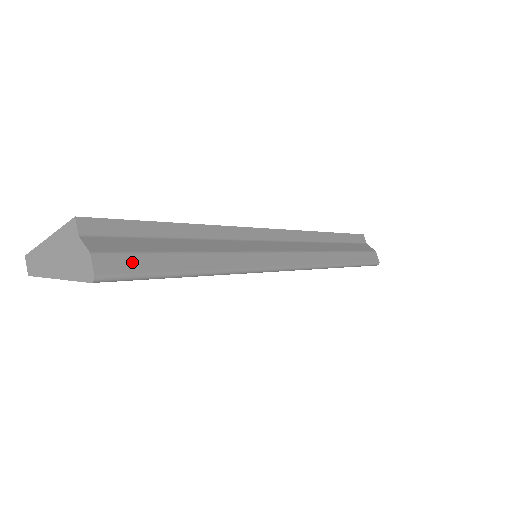
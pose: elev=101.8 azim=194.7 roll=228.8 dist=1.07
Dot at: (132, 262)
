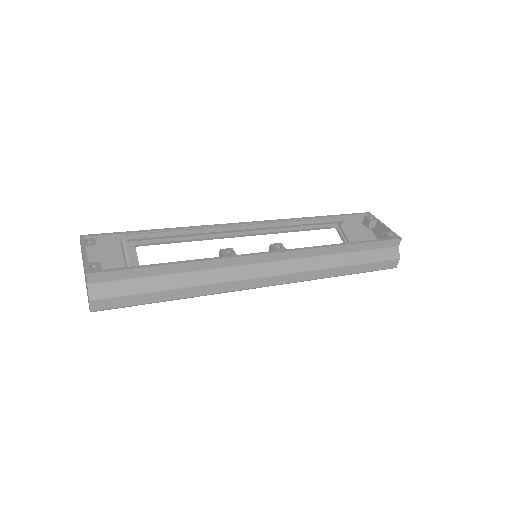
Dot at: (118, 302)
